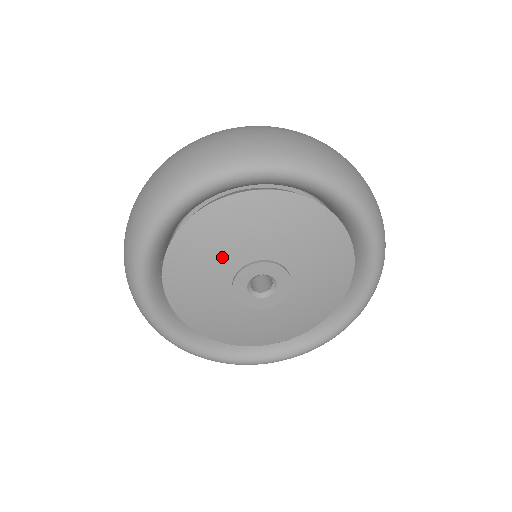
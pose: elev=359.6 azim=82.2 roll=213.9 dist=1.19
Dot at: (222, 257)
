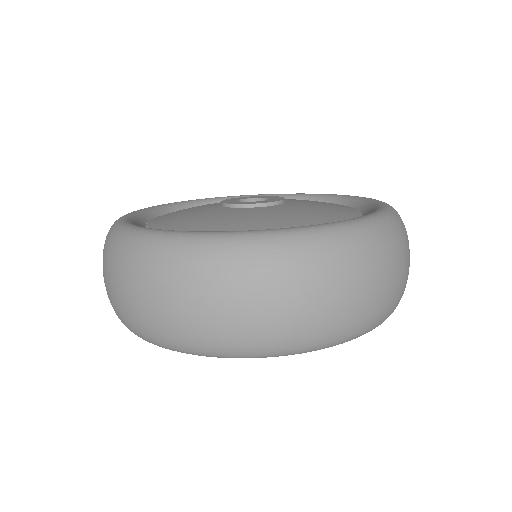
Dot at: occluded
